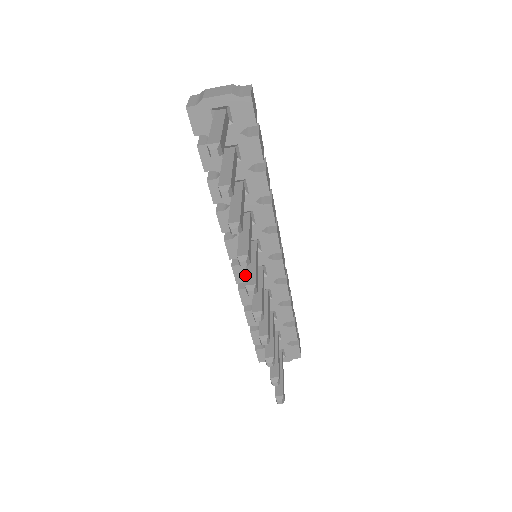
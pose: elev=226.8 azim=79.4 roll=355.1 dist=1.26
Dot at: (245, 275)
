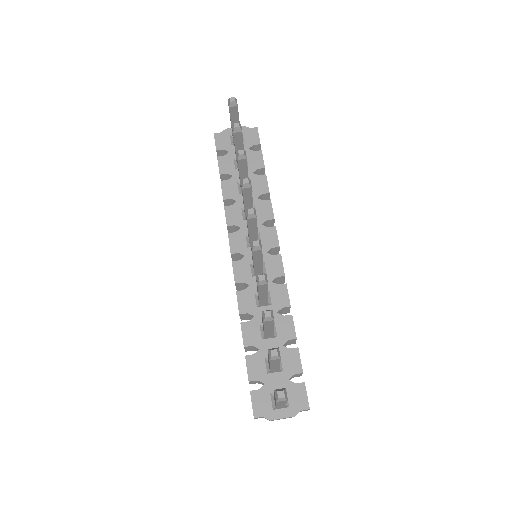
Dot at: occluded
